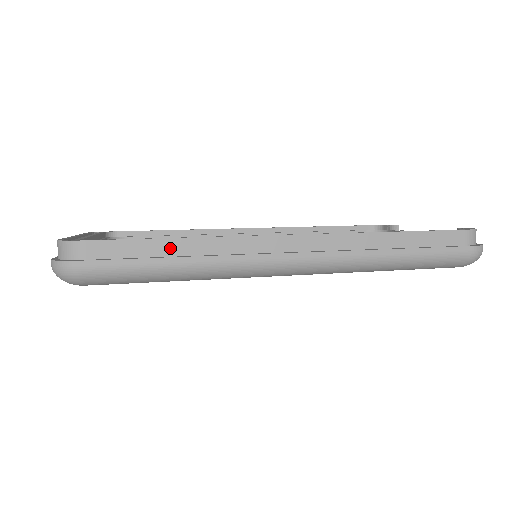
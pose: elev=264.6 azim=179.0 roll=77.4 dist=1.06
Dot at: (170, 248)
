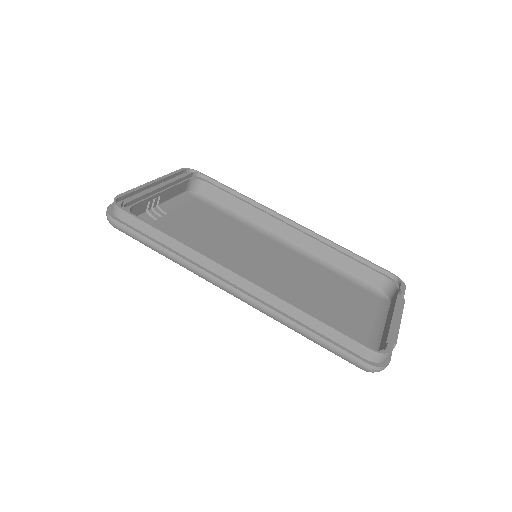
Dot at: (164, 239)
